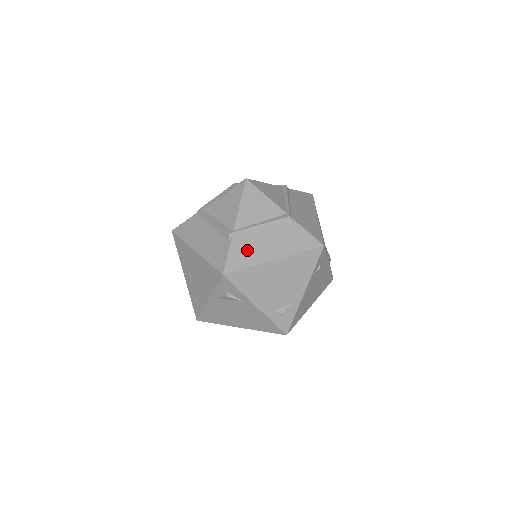
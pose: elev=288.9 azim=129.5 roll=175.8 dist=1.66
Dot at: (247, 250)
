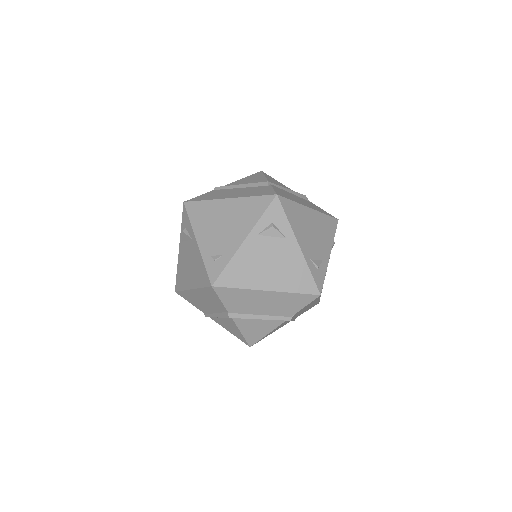
Dot at: (286, 194)
